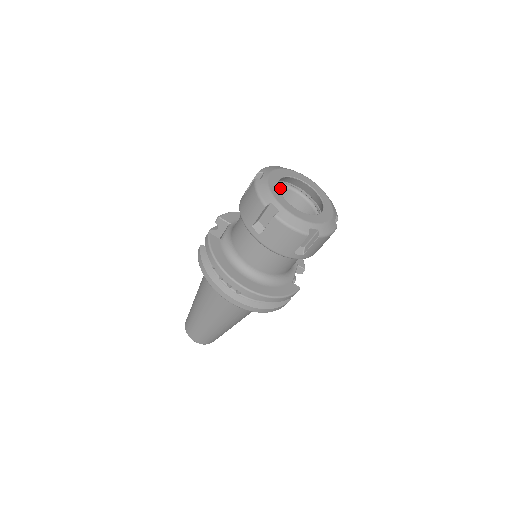
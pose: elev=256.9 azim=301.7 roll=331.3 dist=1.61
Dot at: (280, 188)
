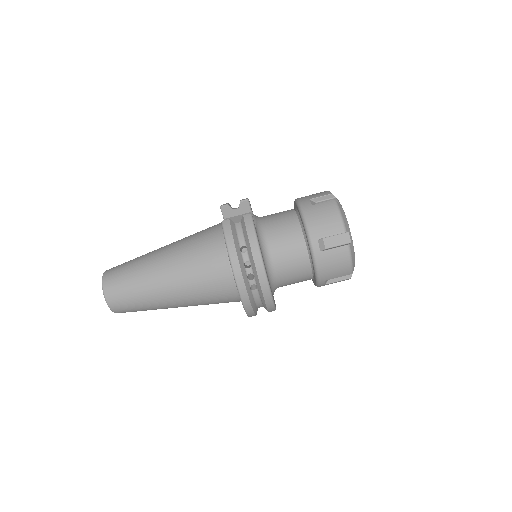
Dot at: occluded
